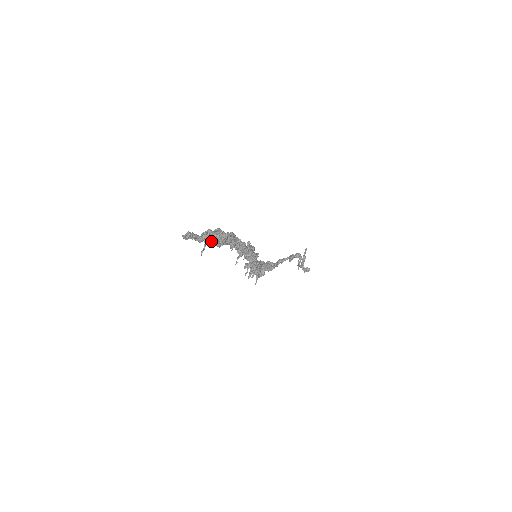
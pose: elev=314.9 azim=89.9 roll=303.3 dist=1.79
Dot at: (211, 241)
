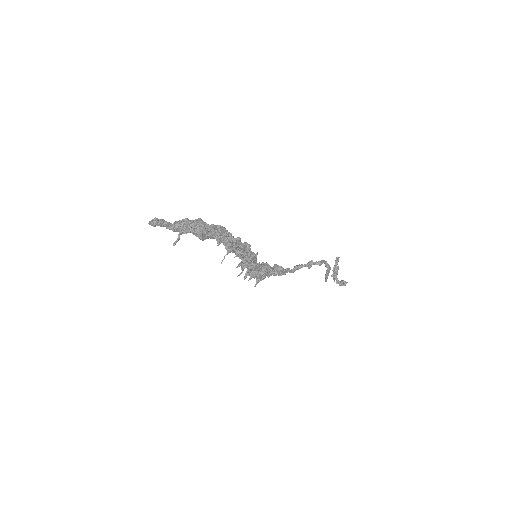
Dot at: (188, 231)
